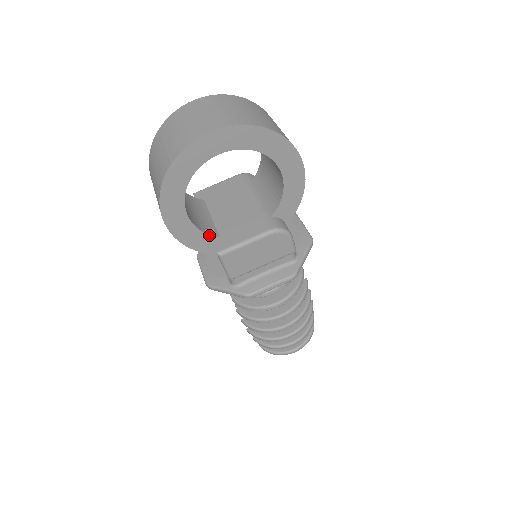
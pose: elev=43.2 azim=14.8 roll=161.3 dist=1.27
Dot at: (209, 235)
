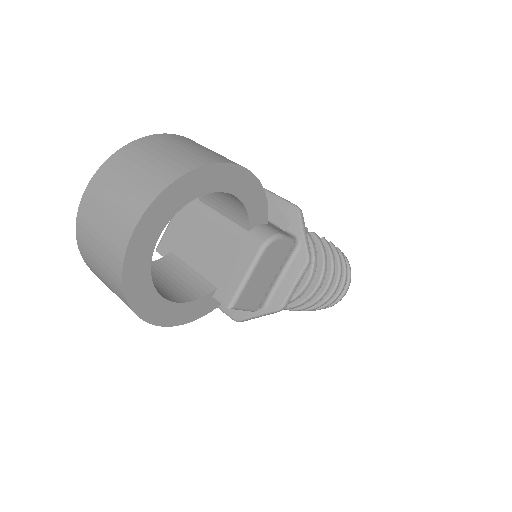
Dot at: (207, 295)
